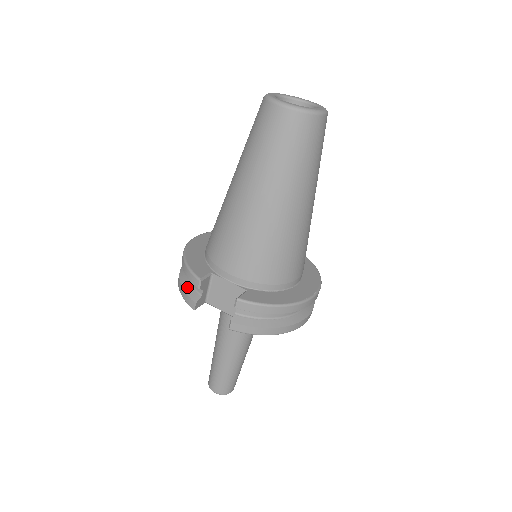
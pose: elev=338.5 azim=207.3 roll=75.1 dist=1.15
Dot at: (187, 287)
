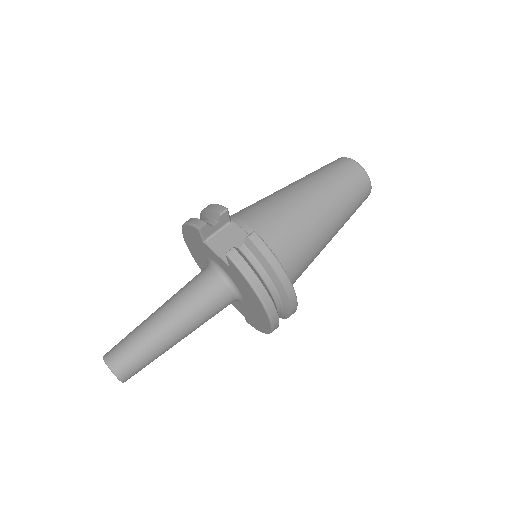
Dot at: occluded
